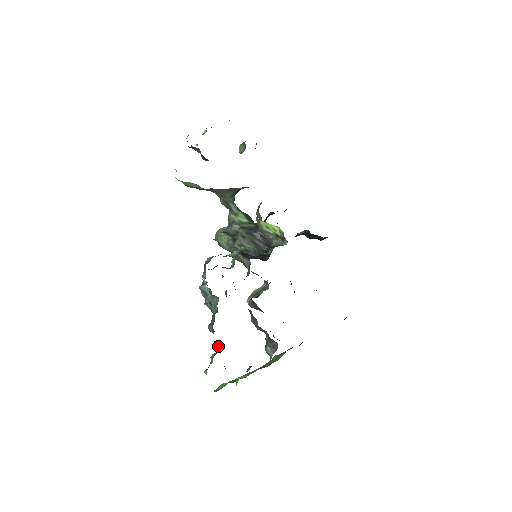
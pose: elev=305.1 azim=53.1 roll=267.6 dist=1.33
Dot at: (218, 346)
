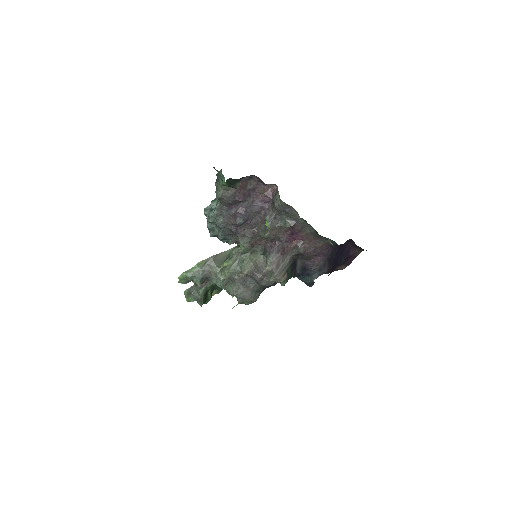
Dot at: (221, 171)
